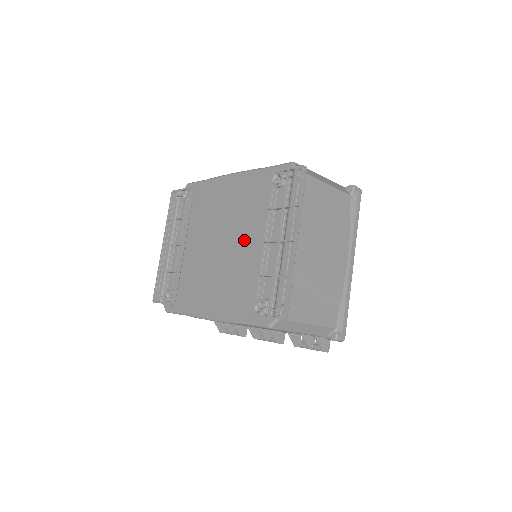
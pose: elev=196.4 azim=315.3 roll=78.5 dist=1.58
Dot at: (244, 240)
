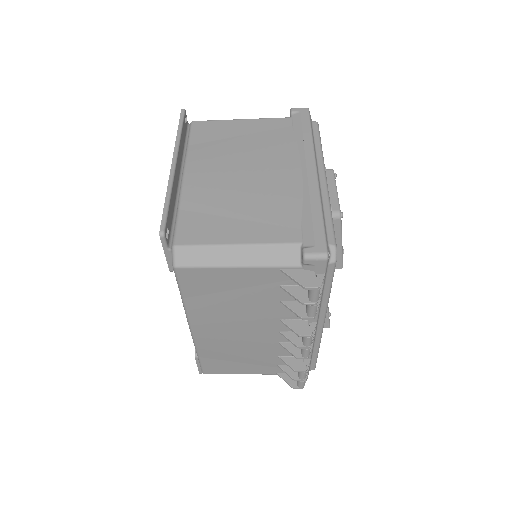
Dot at: occluded
